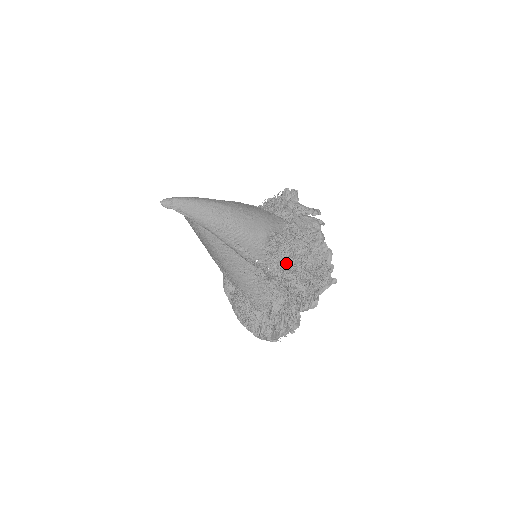
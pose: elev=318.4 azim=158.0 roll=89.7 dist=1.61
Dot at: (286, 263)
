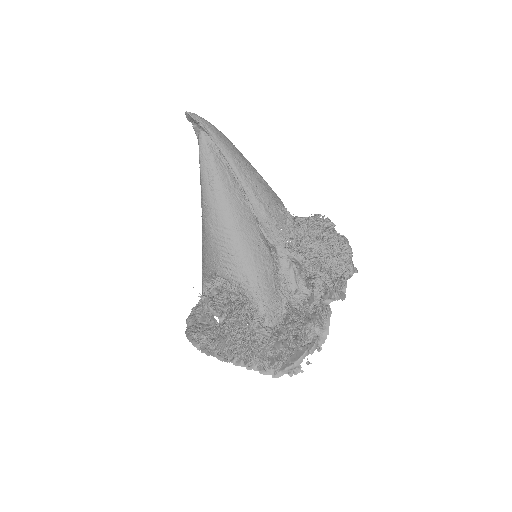
Dot at: (305, 238)
